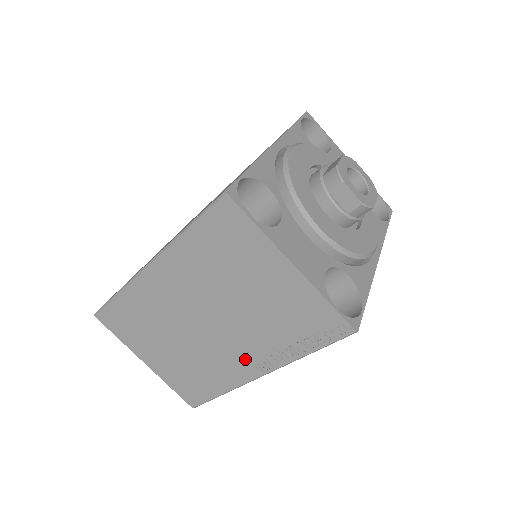
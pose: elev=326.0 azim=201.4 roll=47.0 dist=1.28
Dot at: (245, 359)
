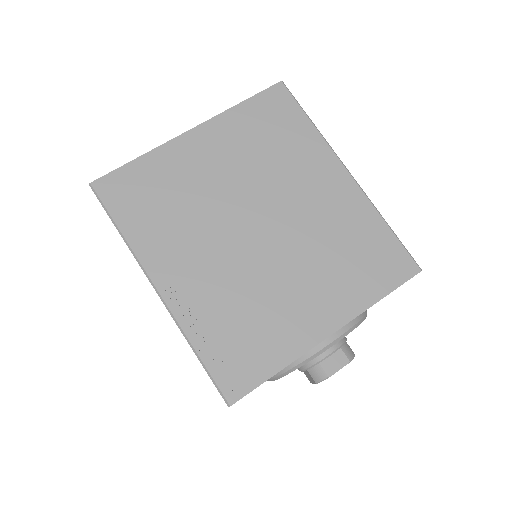
Dot at: occluded
